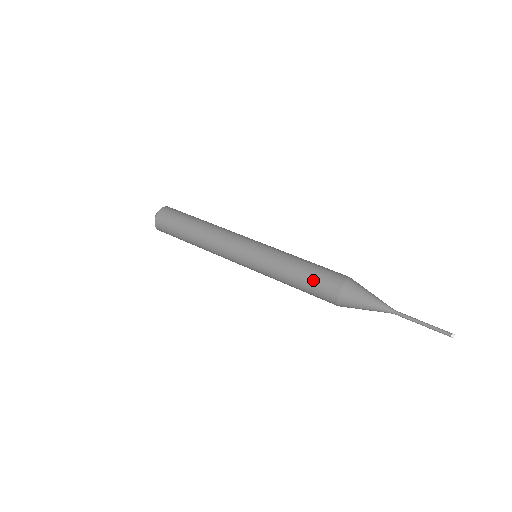
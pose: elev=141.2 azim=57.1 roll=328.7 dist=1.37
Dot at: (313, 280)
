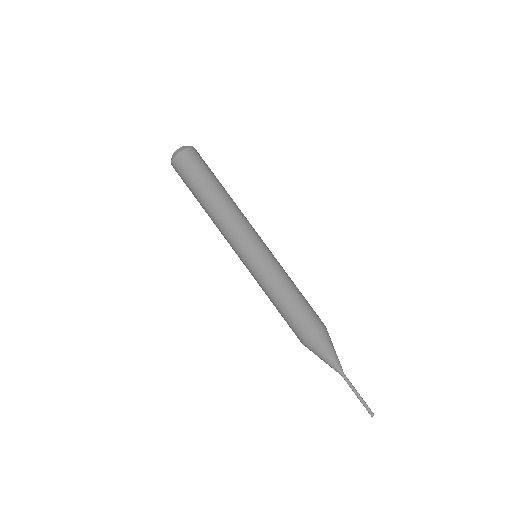
Dot at: occluded
